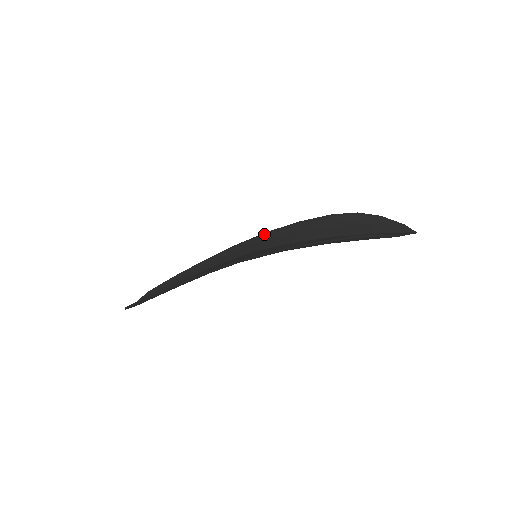
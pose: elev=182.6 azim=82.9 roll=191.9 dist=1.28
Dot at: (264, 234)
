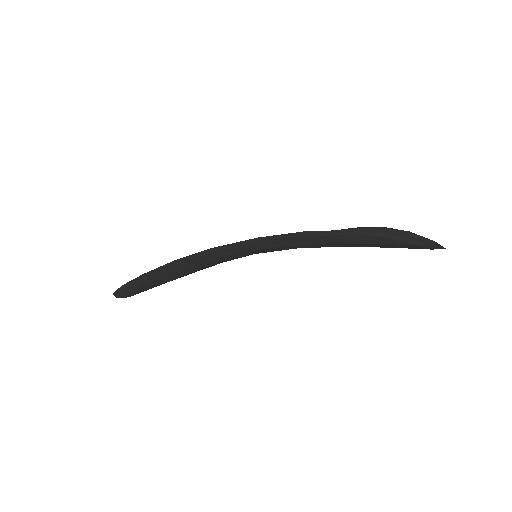
Dot at: occluded
